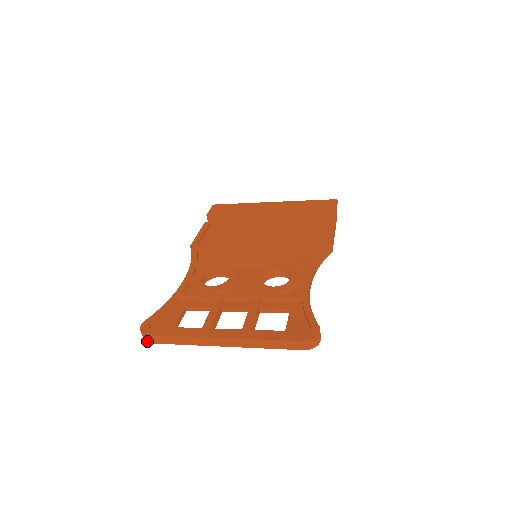
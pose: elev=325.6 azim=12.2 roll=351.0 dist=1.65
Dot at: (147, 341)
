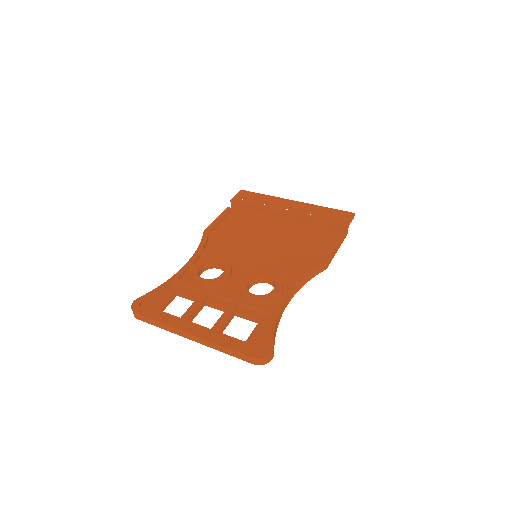
Dot at: (135, 316)
